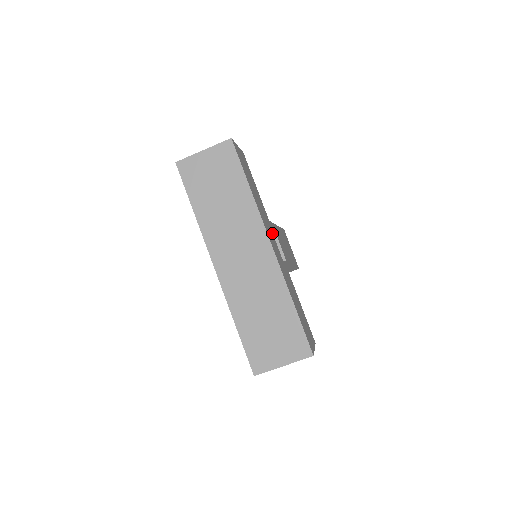
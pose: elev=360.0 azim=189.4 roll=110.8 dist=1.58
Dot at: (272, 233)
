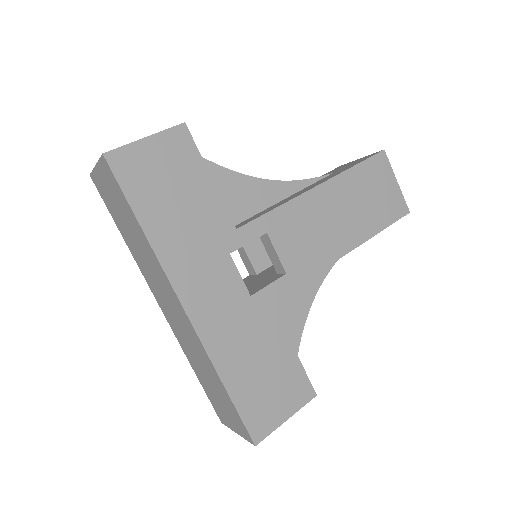
Dot at: (228, 258)
